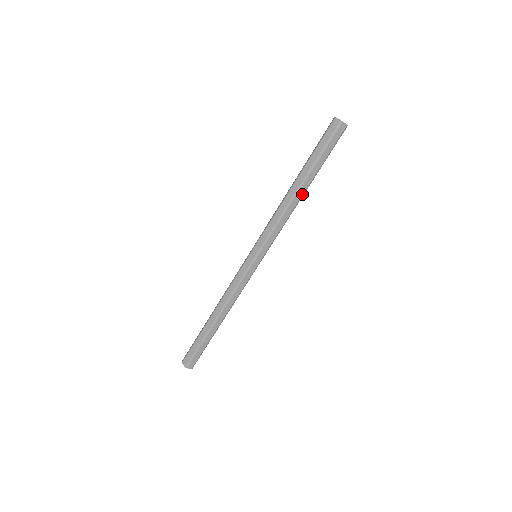
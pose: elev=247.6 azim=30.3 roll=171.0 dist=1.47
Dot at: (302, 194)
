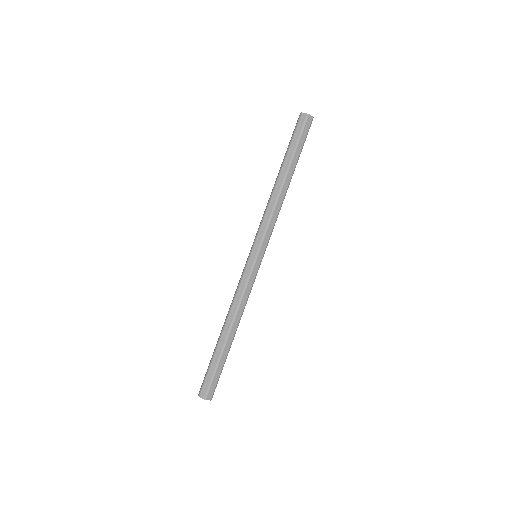
Dot at: (282, 182)
